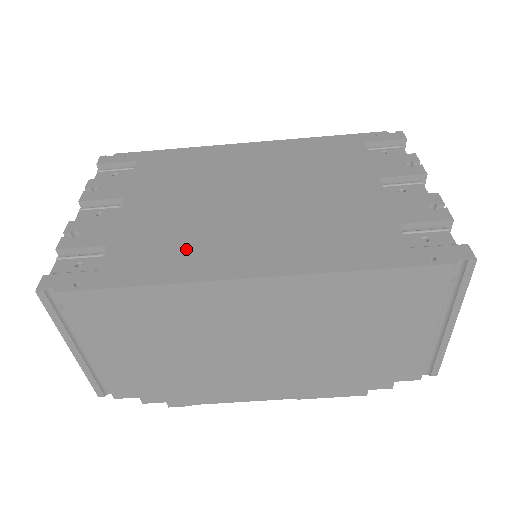
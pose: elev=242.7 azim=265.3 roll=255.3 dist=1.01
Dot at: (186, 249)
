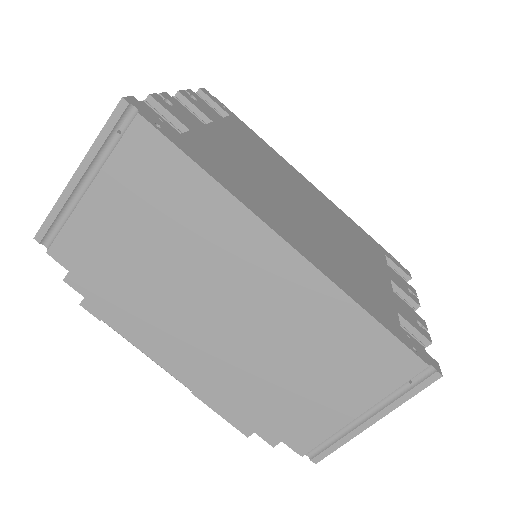
Dot at: (249, 187)
